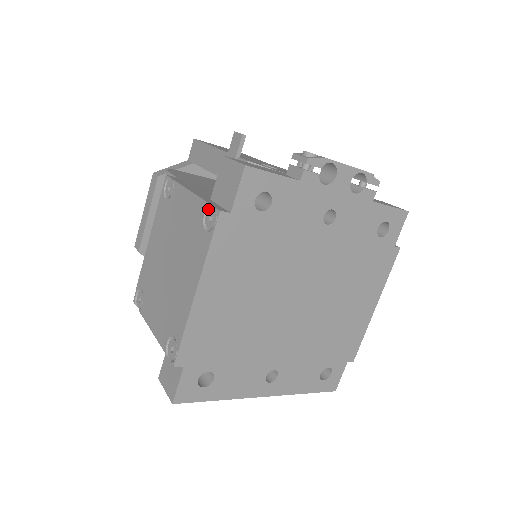
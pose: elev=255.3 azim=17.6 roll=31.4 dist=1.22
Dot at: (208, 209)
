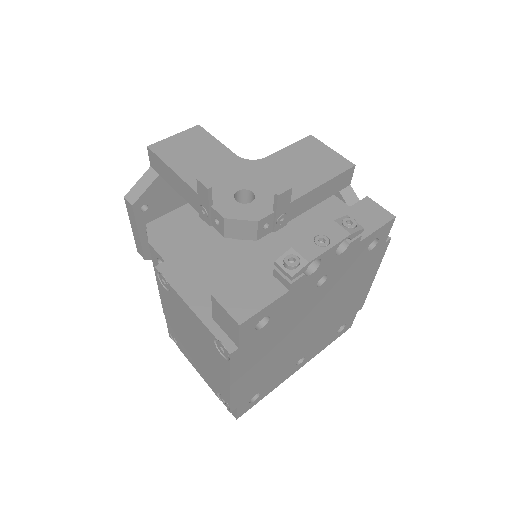
Dot at: (217, 341)
